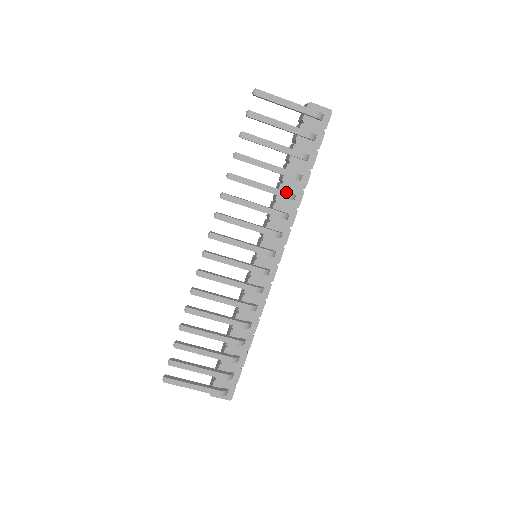
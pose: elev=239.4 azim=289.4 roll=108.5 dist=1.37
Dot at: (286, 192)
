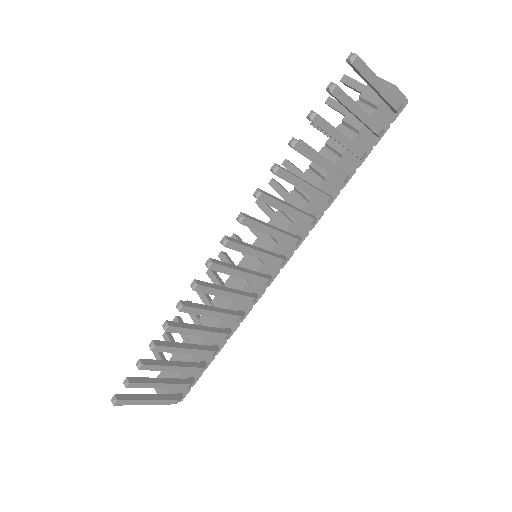
Dot at: (328, 196)
